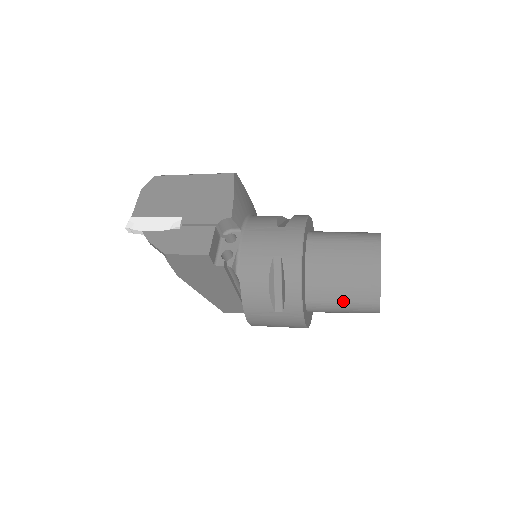
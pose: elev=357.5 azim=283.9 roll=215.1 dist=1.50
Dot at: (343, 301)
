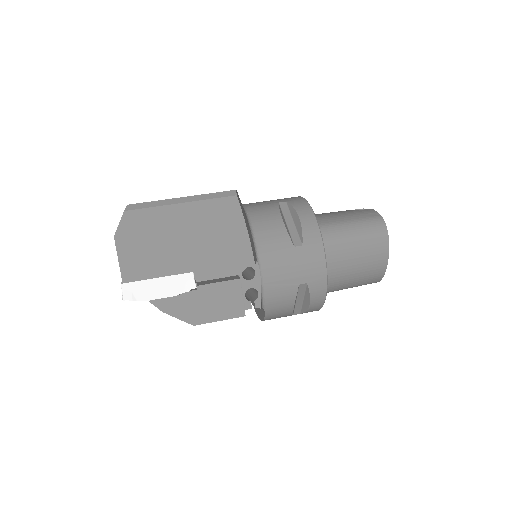
Dot at: (349, 287)
